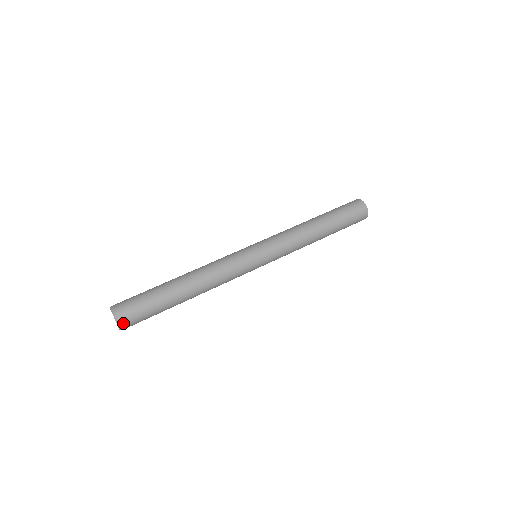
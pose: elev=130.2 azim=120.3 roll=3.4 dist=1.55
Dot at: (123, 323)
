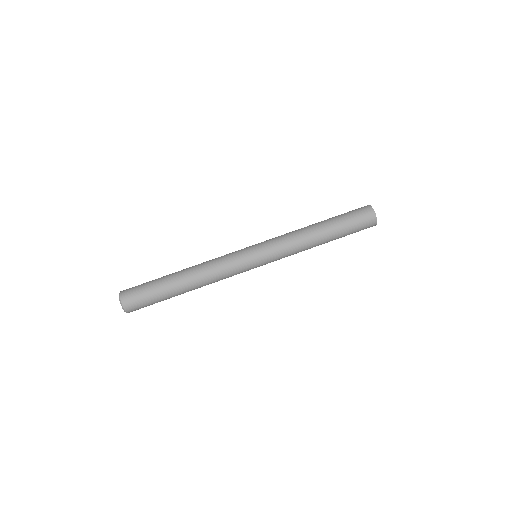
Dot at: (129, 310)
